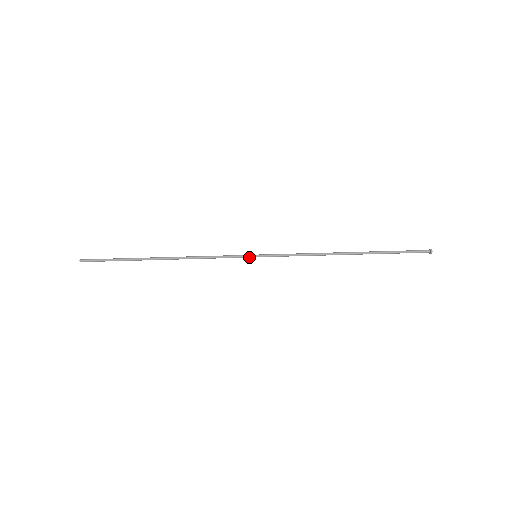
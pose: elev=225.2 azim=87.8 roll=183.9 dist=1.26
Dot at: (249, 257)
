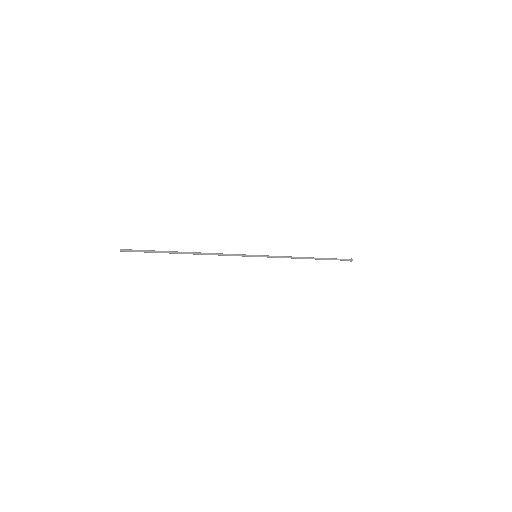
Dot at: (252, 256)
